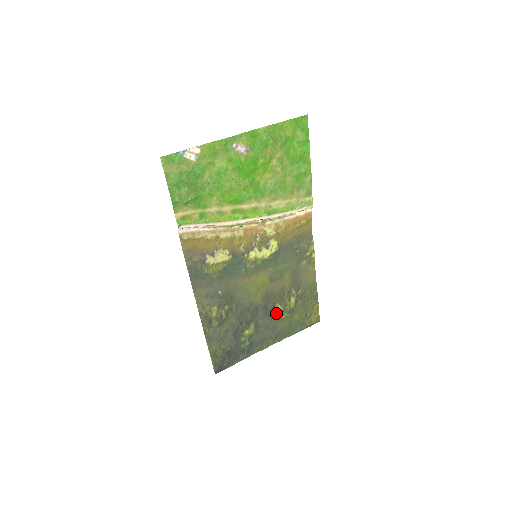
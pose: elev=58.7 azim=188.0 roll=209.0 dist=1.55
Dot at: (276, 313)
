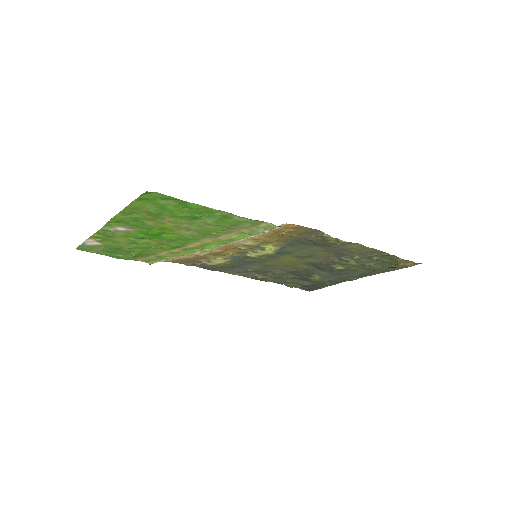
Dot at: (338, 269)
